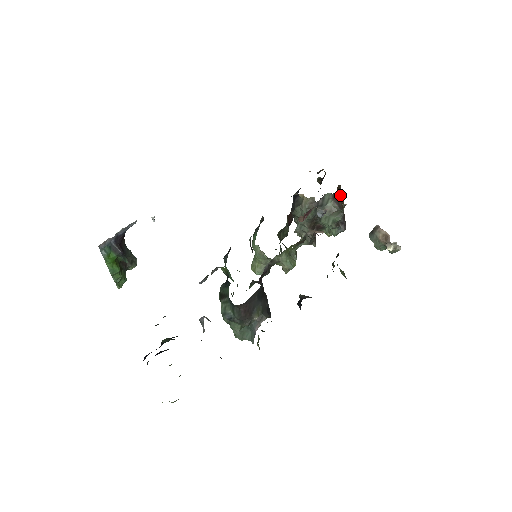
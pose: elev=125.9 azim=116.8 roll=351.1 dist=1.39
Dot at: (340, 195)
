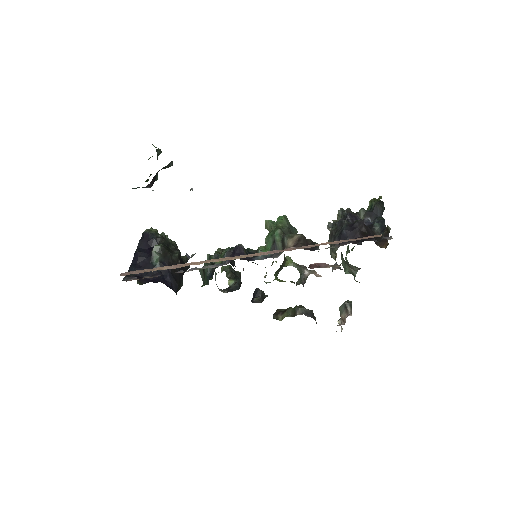
Dot at: occluded
